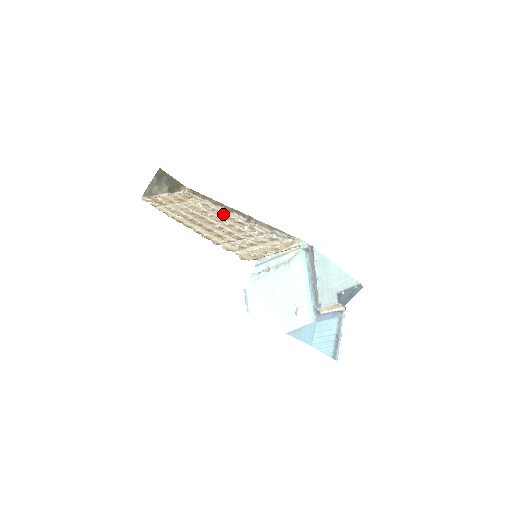
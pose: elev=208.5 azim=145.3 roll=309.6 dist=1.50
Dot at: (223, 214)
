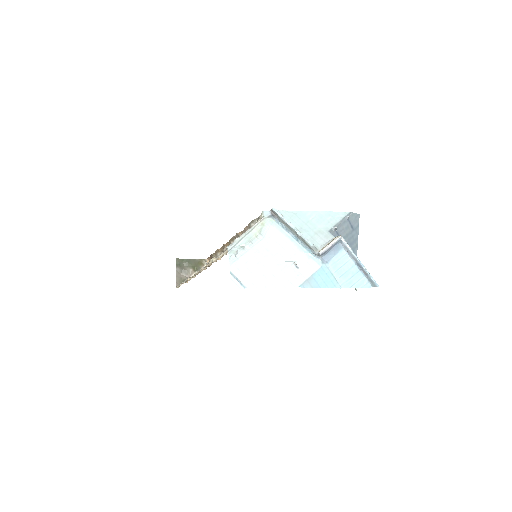
Dot at: occluded
